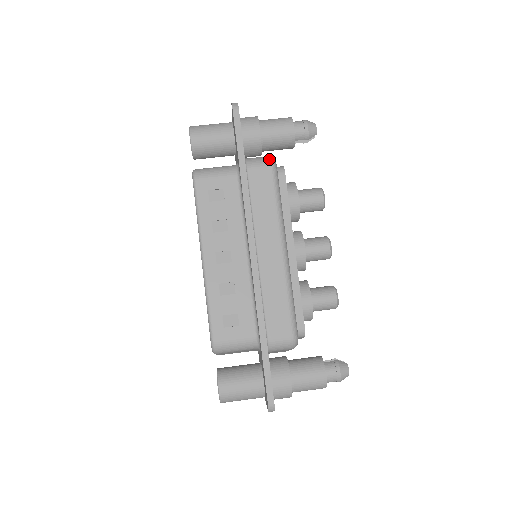
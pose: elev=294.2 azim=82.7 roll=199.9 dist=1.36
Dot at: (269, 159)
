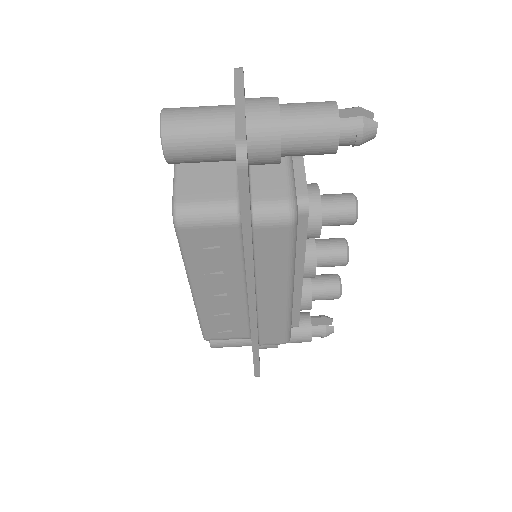
Dot at: (288, 214)
